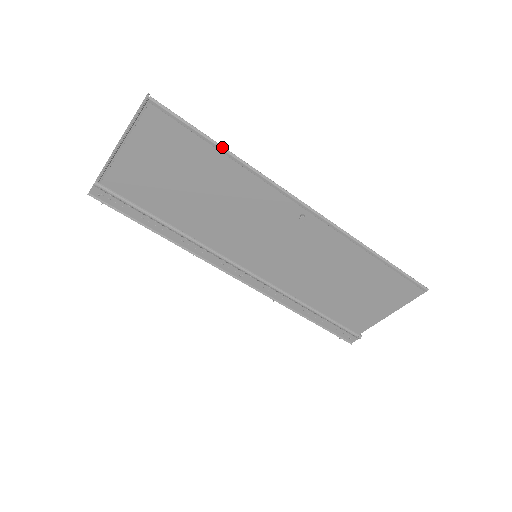
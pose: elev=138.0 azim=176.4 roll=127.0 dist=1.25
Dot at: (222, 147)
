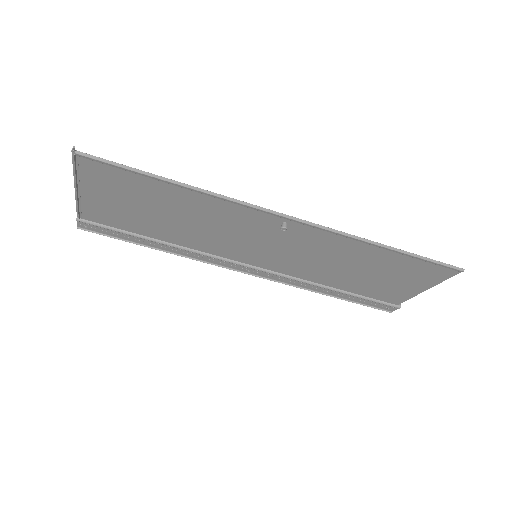
Dot at: (169, 180)
